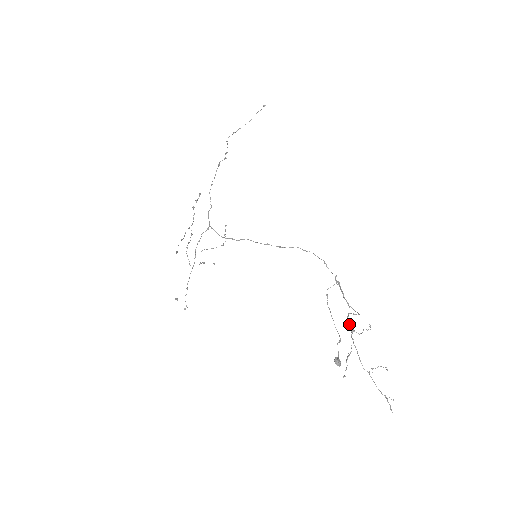
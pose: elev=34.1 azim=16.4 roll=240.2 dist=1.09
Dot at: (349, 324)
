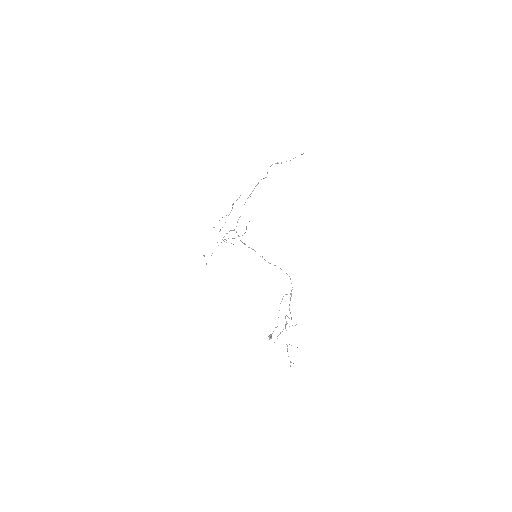
Dot at: occluded
